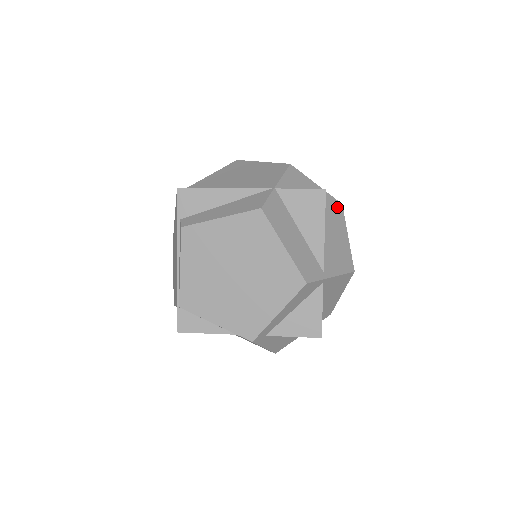
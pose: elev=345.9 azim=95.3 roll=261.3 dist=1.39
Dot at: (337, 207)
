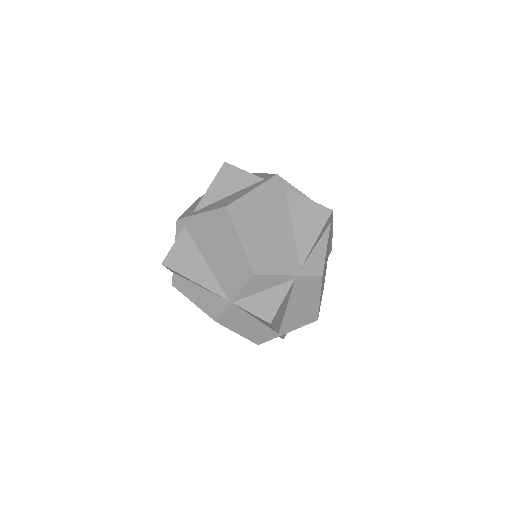
Dot at: (313, 282)
